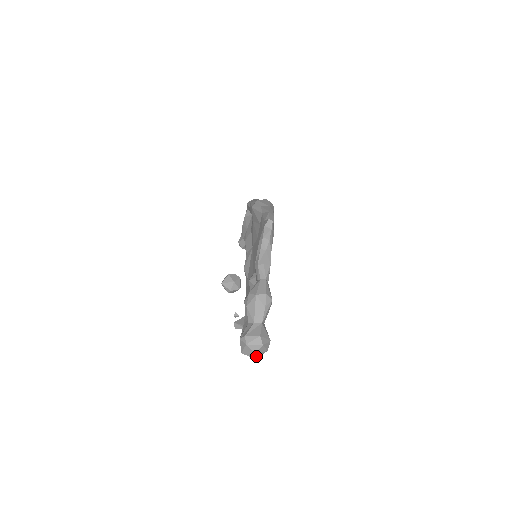
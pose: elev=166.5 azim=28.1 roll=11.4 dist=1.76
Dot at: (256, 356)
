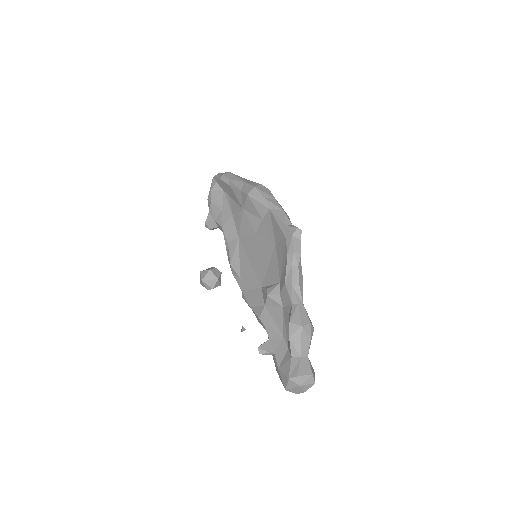
Dot at: occluded
